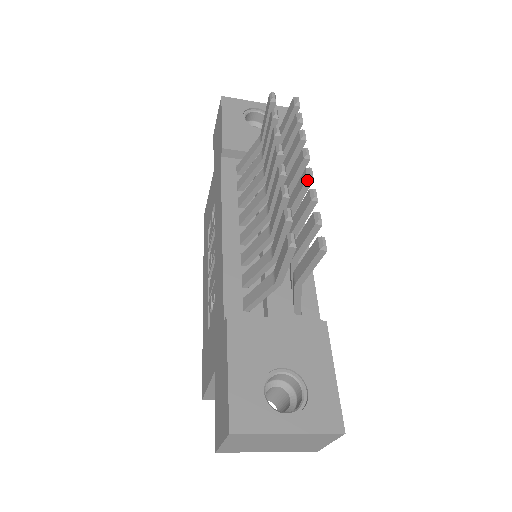
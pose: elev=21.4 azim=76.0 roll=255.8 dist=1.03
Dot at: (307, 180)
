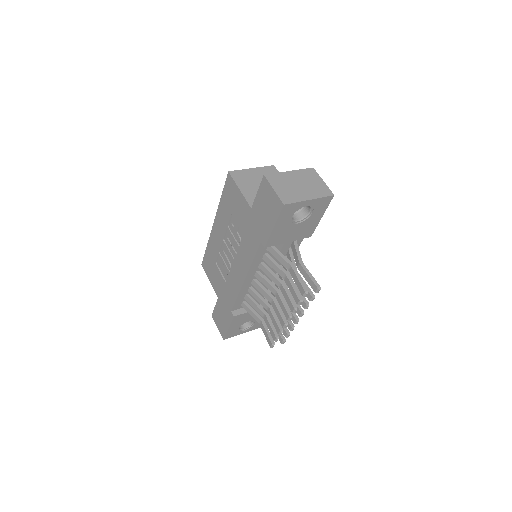
Dot at: (294, 323)
